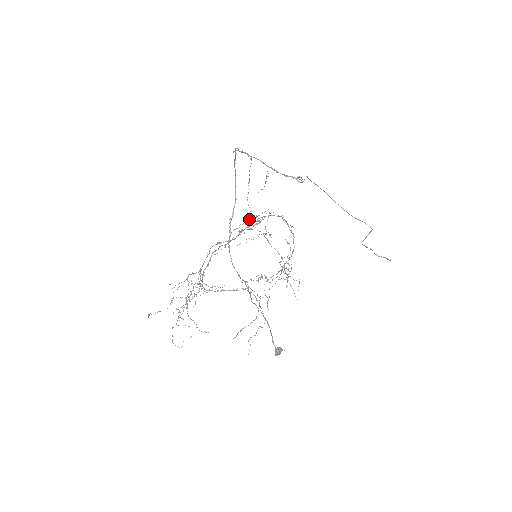
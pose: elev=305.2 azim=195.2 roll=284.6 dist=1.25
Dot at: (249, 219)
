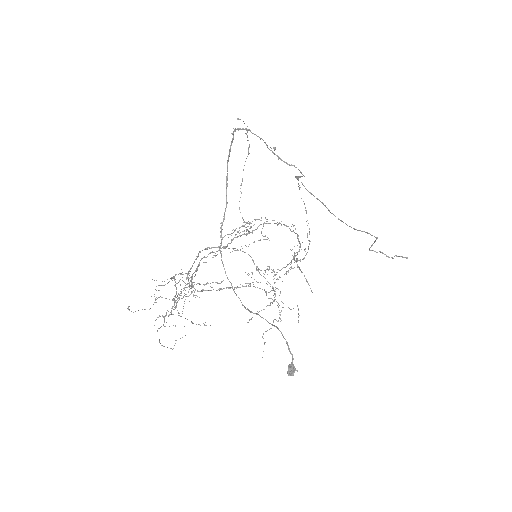
Dot at: (242, 226)
